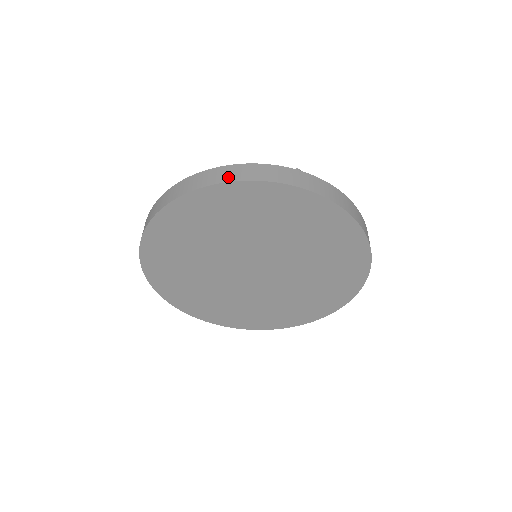
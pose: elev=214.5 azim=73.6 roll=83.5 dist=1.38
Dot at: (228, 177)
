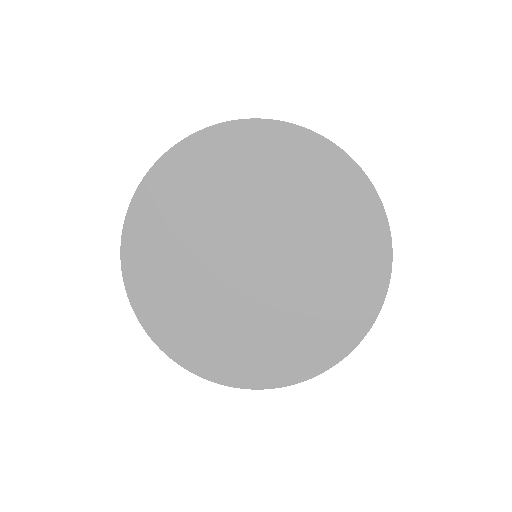
Dot at: (155, 165)
